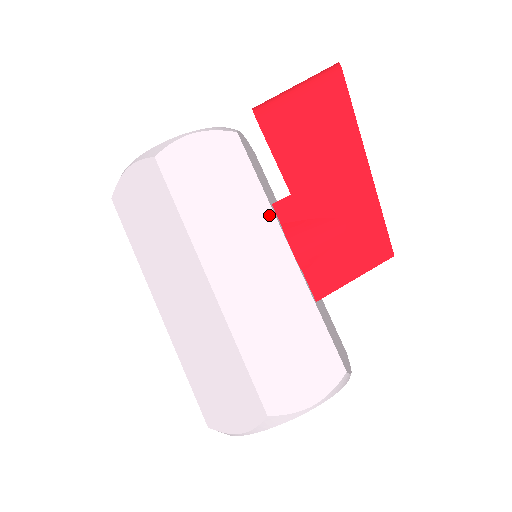
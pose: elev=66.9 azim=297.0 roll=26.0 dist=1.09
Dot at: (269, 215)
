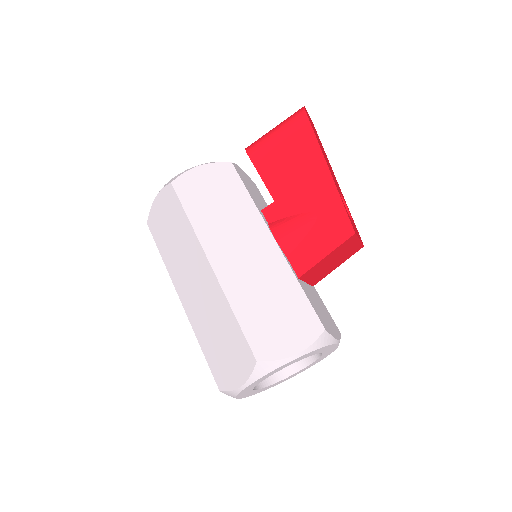
Dot at: (257, 216)
